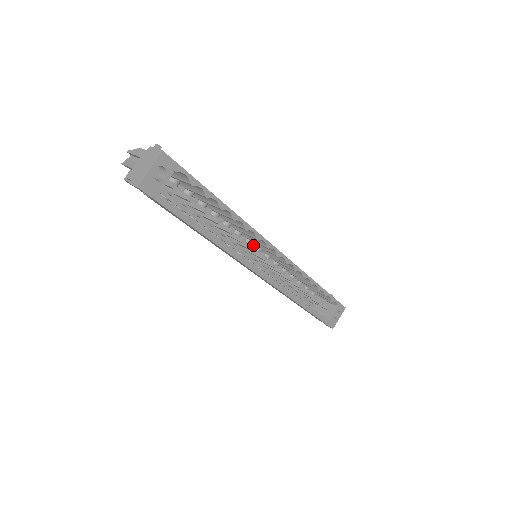
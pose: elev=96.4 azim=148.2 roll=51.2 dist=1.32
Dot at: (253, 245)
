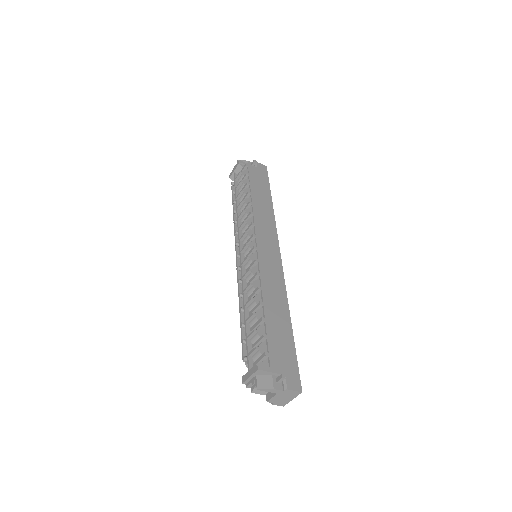
Dot at: occluded
